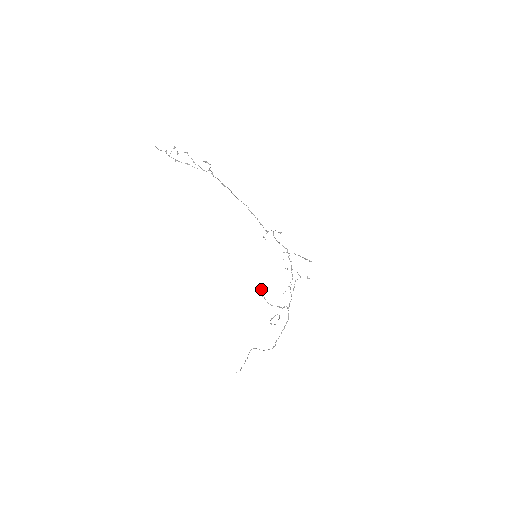
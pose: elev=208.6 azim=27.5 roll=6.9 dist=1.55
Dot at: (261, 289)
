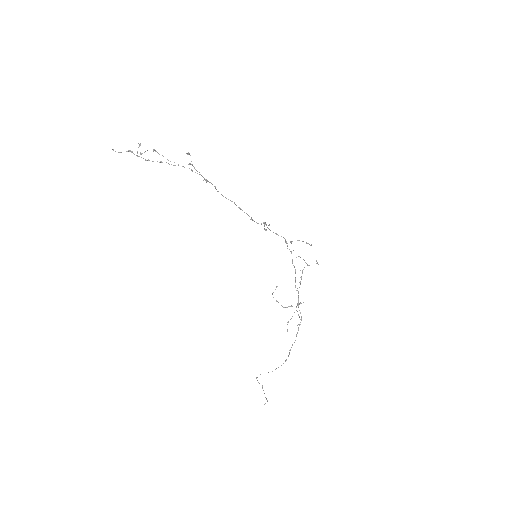
Dot at: occluded
